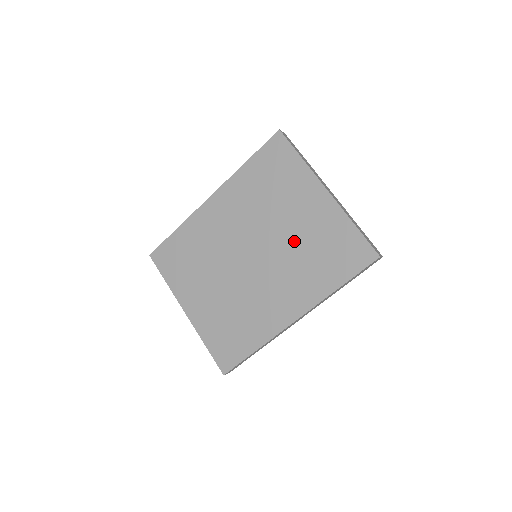
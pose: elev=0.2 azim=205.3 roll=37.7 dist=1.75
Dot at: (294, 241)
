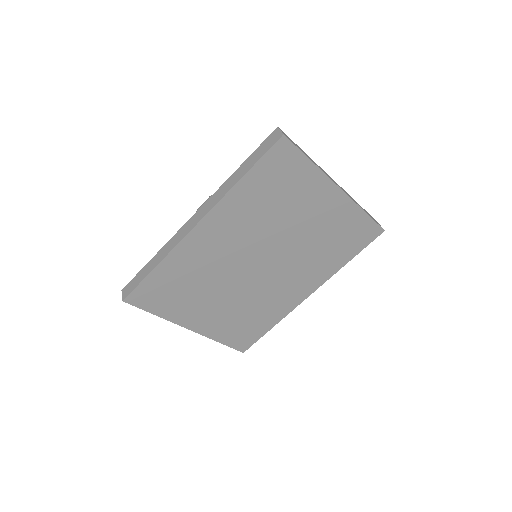
Dot at: (306, 240)
